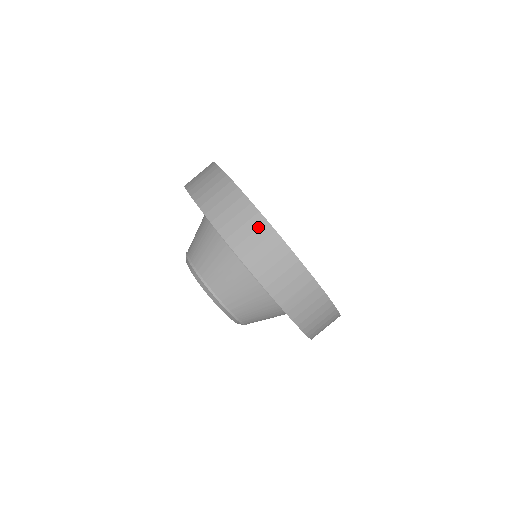
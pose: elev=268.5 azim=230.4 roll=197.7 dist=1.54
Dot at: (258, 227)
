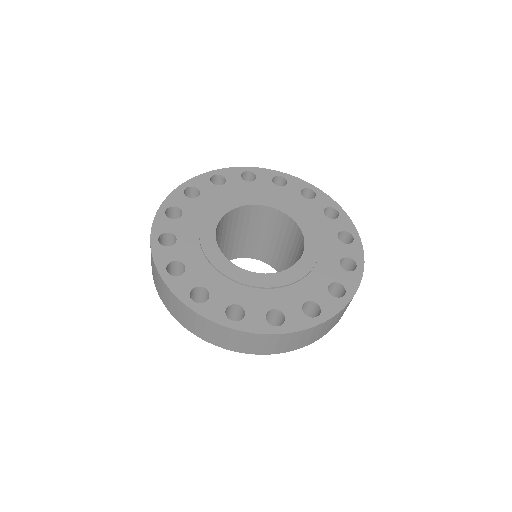
Dot at: (290, 338)
